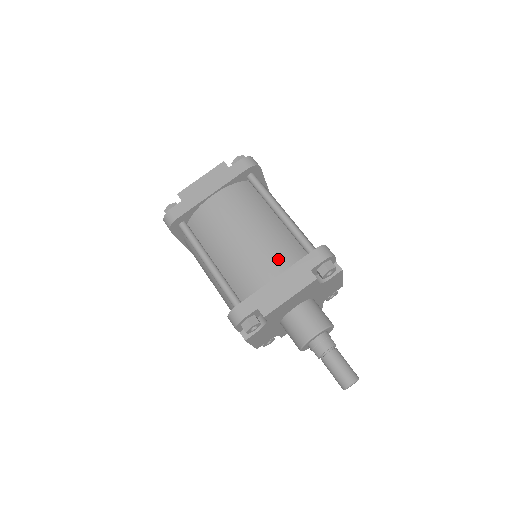
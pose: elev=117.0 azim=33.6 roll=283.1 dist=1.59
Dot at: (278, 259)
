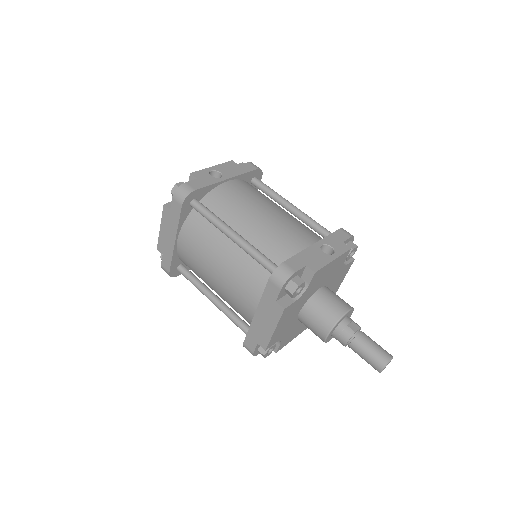
Dot at: (250, 292)
